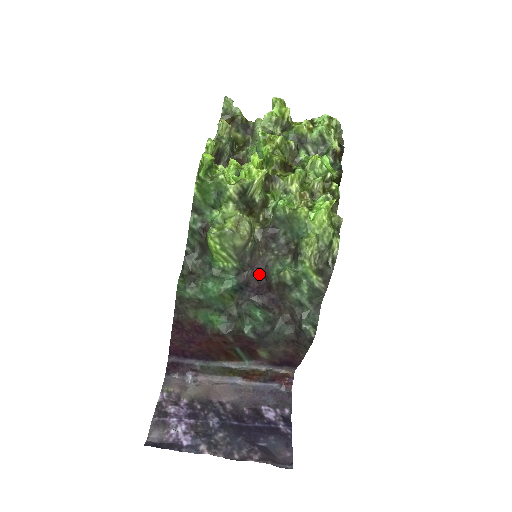
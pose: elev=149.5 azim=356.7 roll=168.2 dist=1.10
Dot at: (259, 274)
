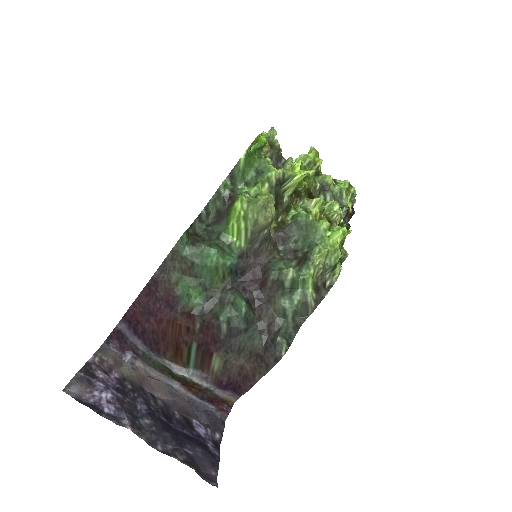
Dot at: (258, 267)
